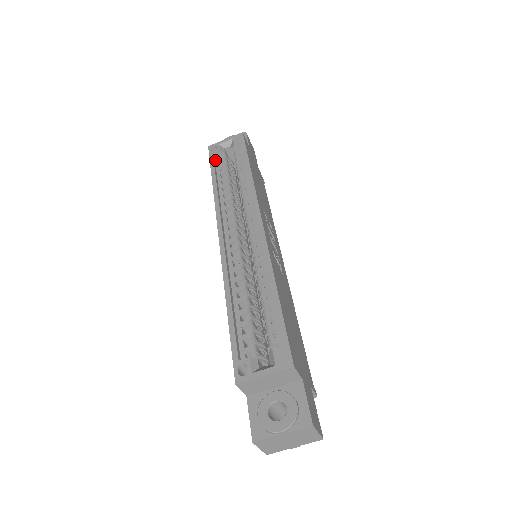
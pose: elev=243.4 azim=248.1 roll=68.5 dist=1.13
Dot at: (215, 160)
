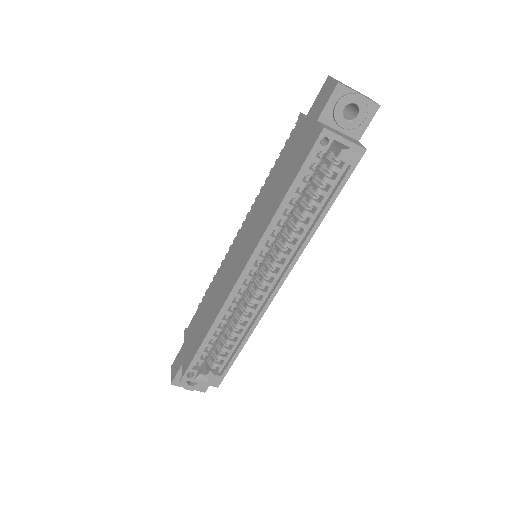
Dot at: (312, 156)
